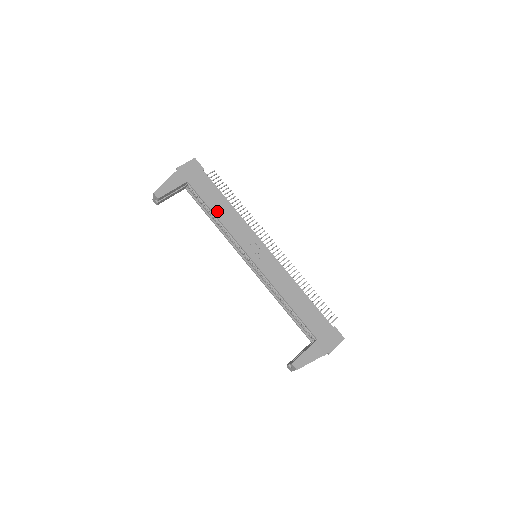
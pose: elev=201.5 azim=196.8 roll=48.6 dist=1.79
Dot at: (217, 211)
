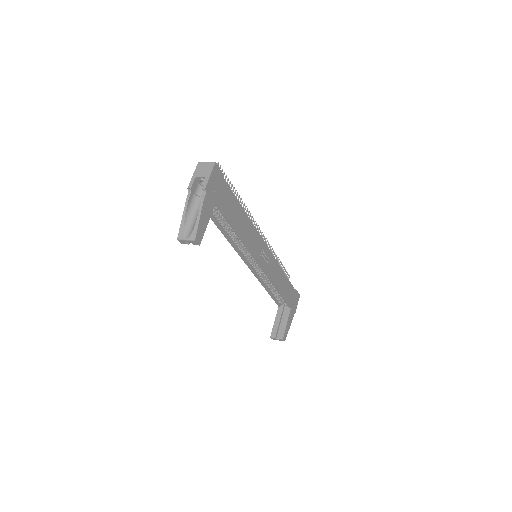
Dot at: (239, 228)
